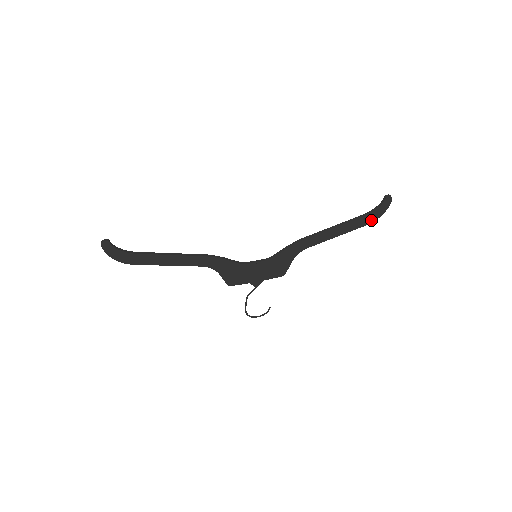
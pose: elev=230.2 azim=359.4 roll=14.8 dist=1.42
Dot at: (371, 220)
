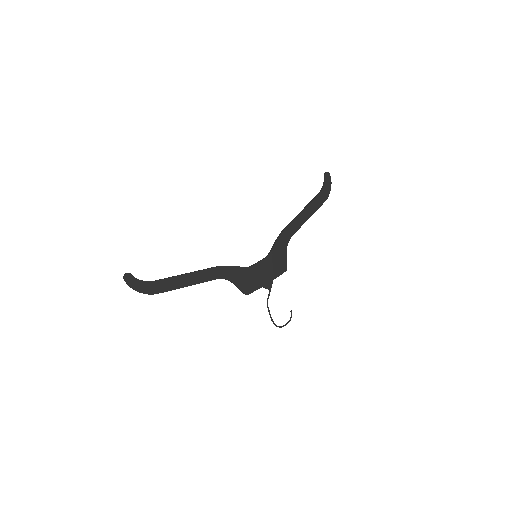
Dot at: (325, 197)
